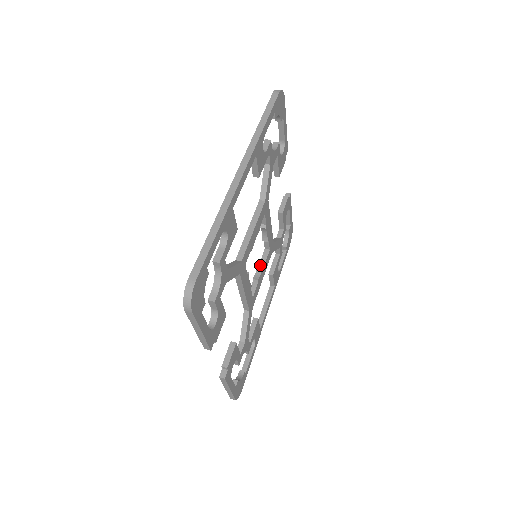
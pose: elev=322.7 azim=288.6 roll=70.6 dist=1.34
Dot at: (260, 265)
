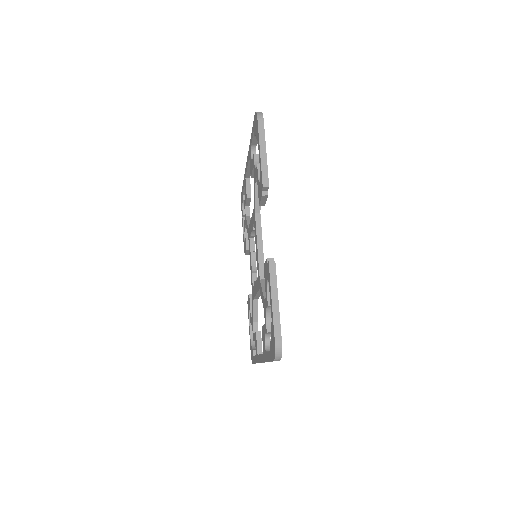
Dot at: occluded
